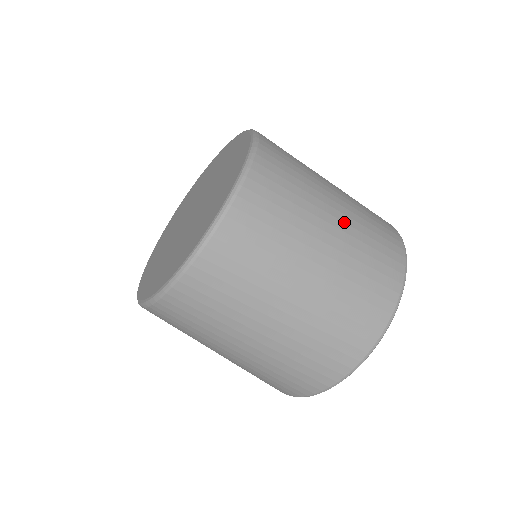
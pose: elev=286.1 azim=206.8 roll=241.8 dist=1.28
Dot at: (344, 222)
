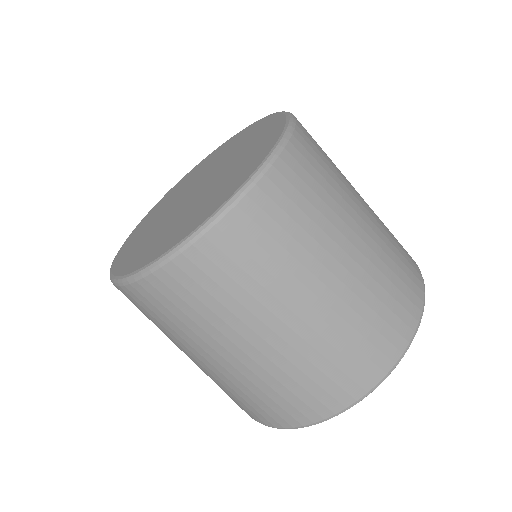
Dot at: (368, 205)
